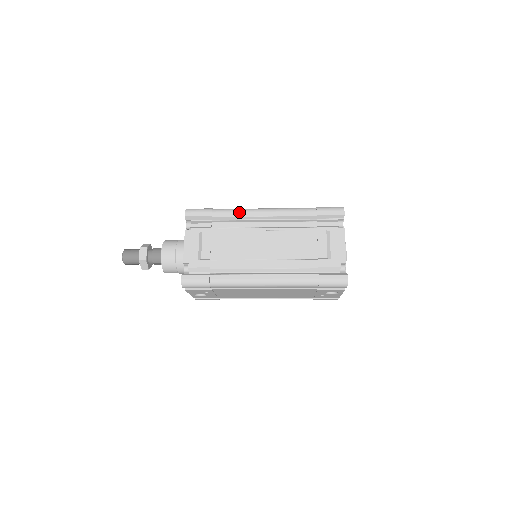
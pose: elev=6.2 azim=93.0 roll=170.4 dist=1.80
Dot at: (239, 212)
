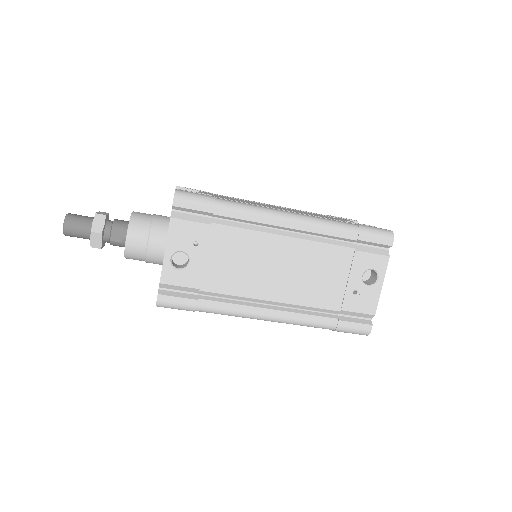
Dot at: occluded
